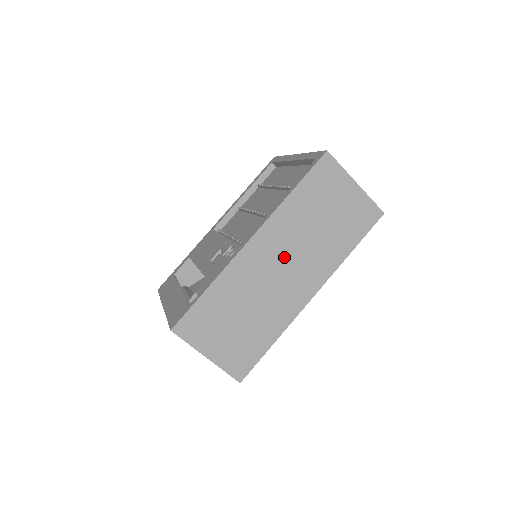
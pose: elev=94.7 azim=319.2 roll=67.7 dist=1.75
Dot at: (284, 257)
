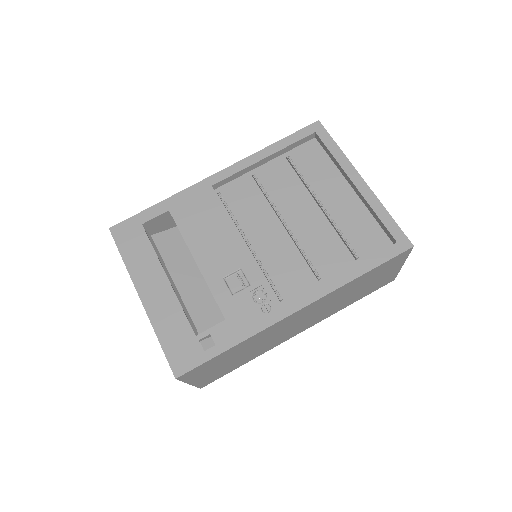
Dot at: (308, 316)
